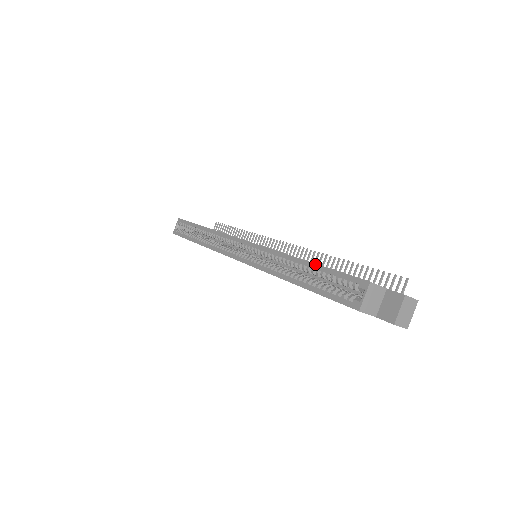
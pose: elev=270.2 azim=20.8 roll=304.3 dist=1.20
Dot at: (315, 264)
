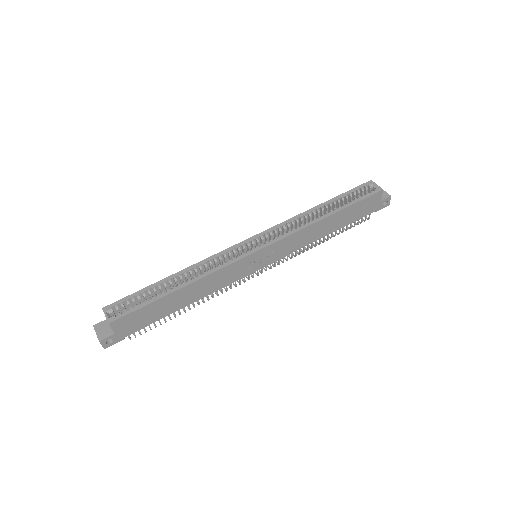
Dot at: (333, 198)
